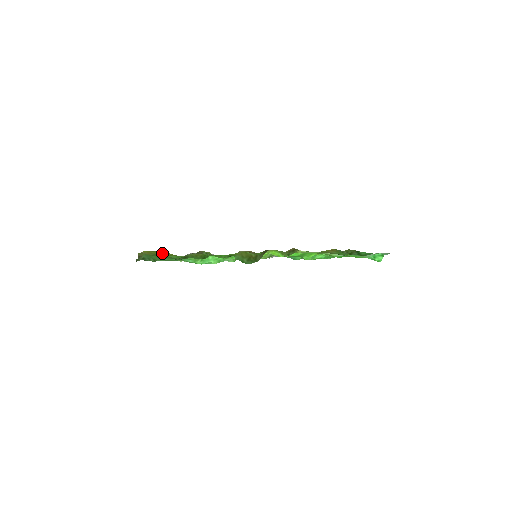
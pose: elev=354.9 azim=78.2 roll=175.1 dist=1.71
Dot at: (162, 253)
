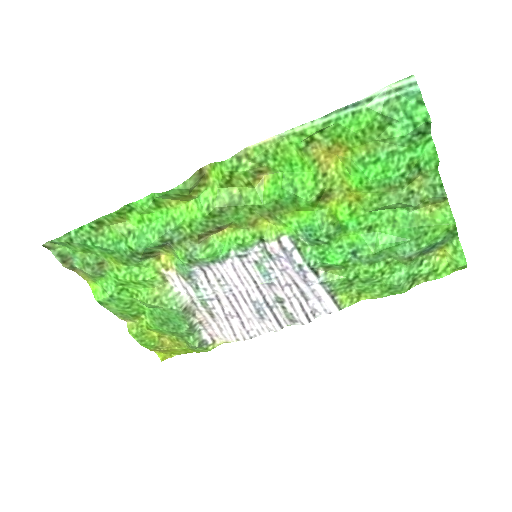
Dot at: (181, 351)
